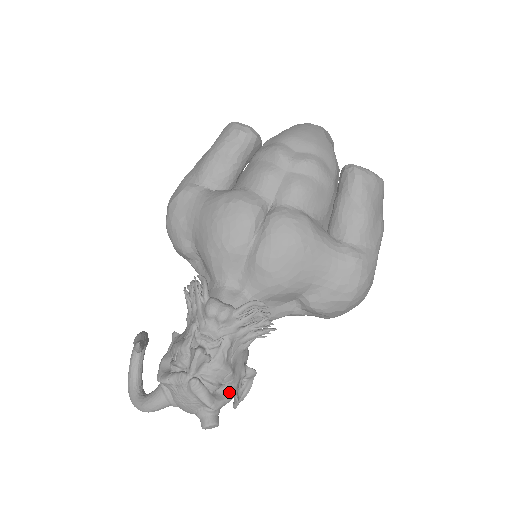
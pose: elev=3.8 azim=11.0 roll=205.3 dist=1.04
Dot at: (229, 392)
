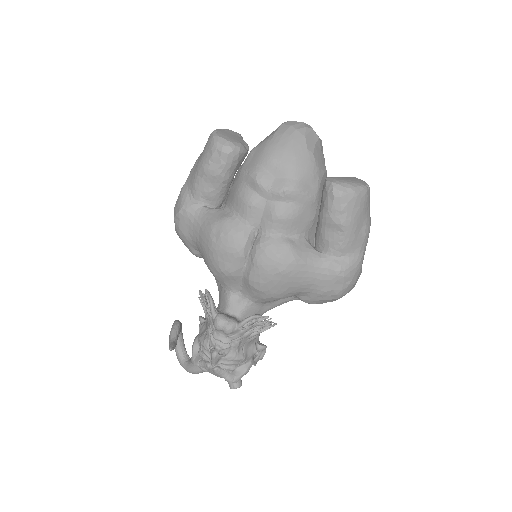
Dot at: (245, 369)
